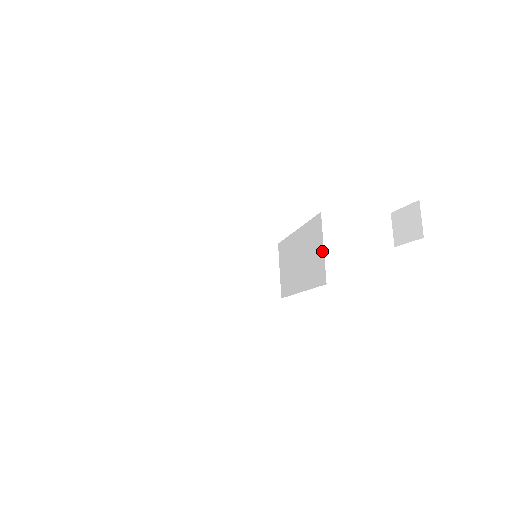
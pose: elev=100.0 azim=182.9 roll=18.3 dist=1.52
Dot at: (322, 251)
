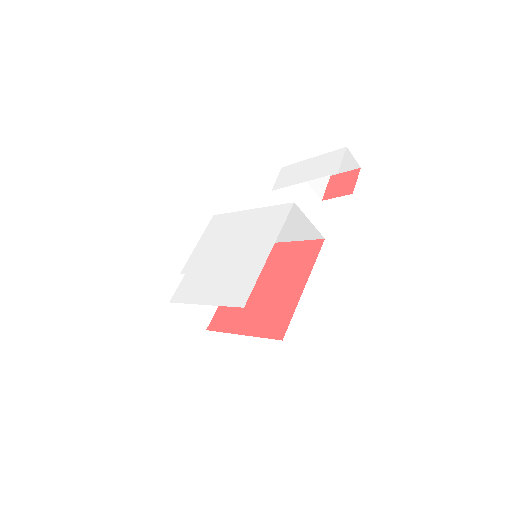
Dot at: (309, 223)
